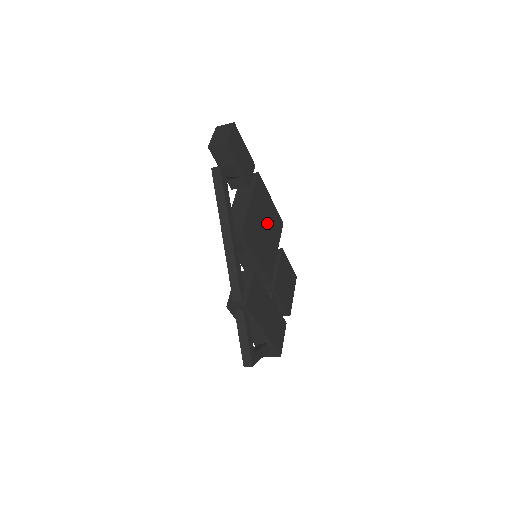
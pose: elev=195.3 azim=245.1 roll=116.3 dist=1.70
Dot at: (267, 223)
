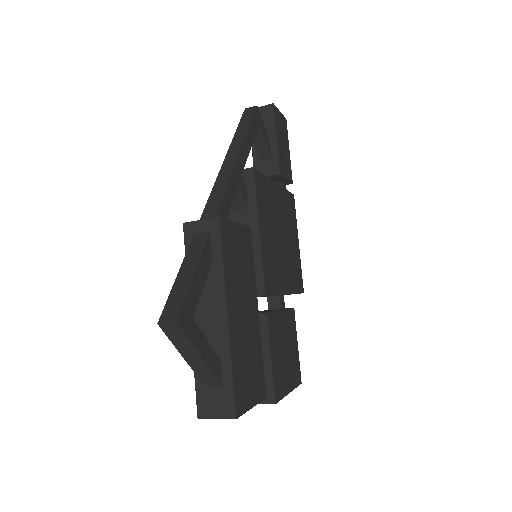
Dot at: (286, 243)
